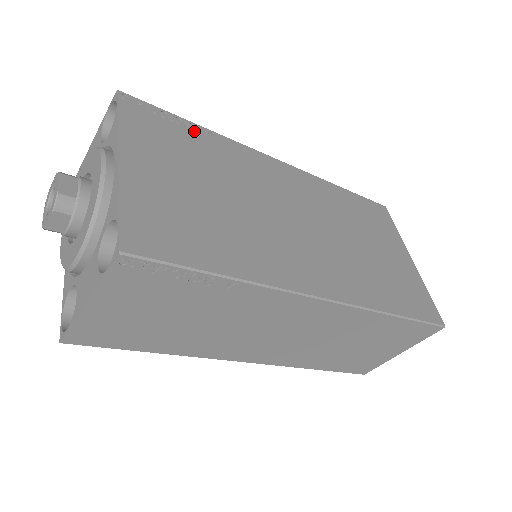
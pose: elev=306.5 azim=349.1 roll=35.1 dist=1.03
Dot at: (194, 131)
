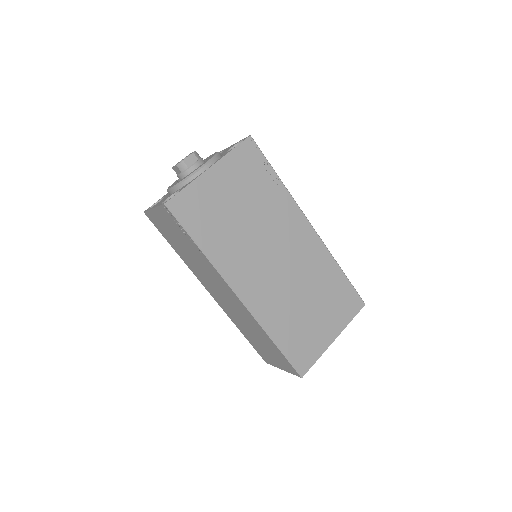
Dot at: (271, 178)
